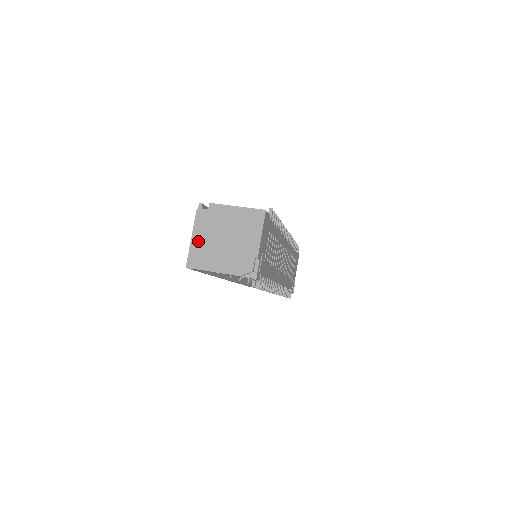
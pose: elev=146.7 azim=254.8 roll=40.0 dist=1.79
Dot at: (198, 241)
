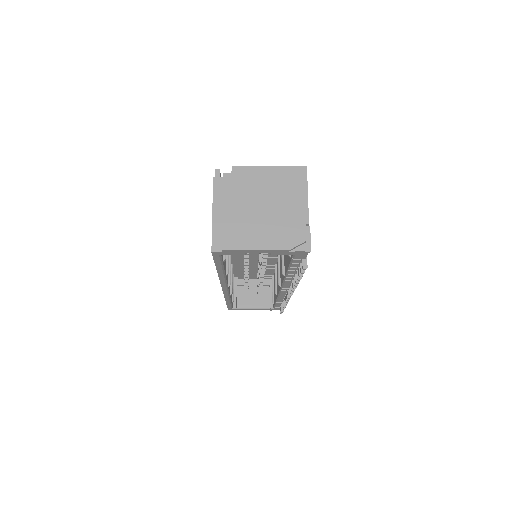
Dot at: (225, 214)
